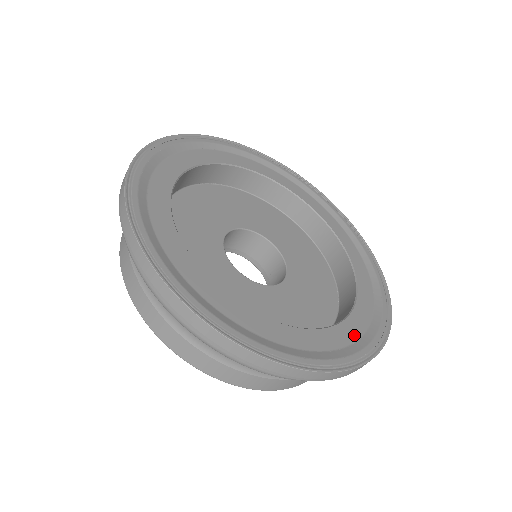
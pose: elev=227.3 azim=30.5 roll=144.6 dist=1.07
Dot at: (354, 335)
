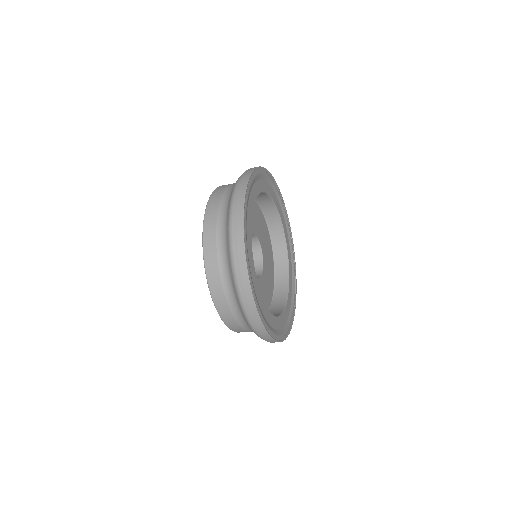
Dot at: (270, 322)
